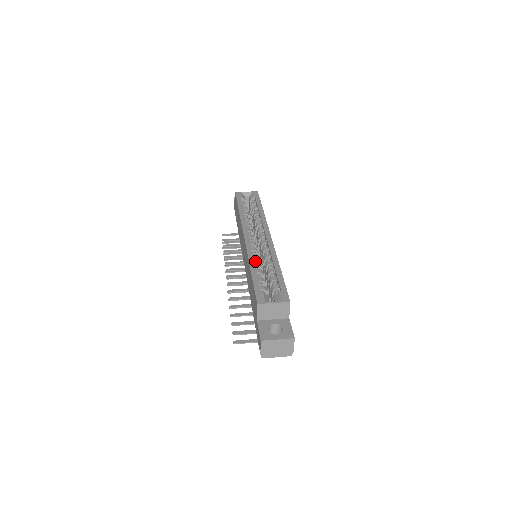
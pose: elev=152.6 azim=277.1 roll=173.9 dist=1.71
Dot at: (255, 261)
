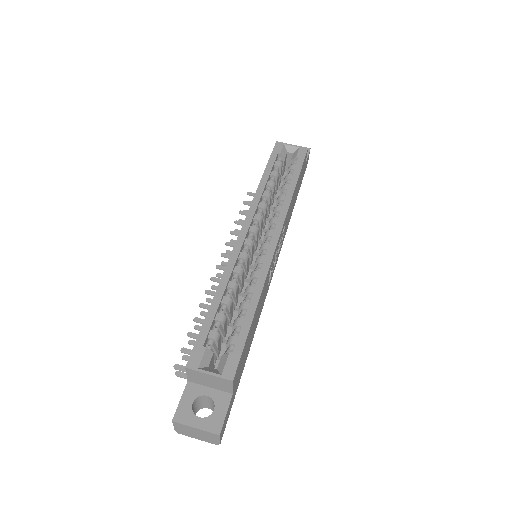
Dot at: (233, 279)
